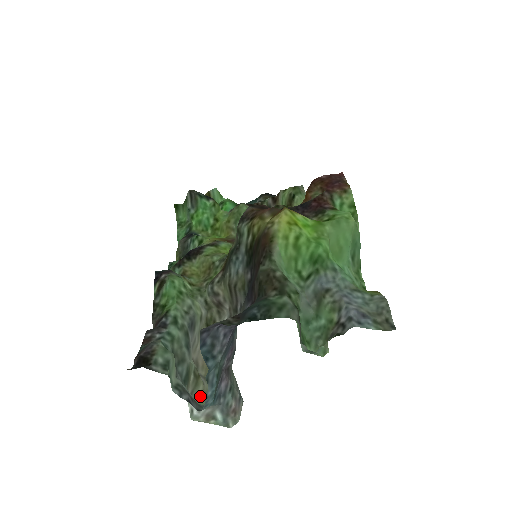
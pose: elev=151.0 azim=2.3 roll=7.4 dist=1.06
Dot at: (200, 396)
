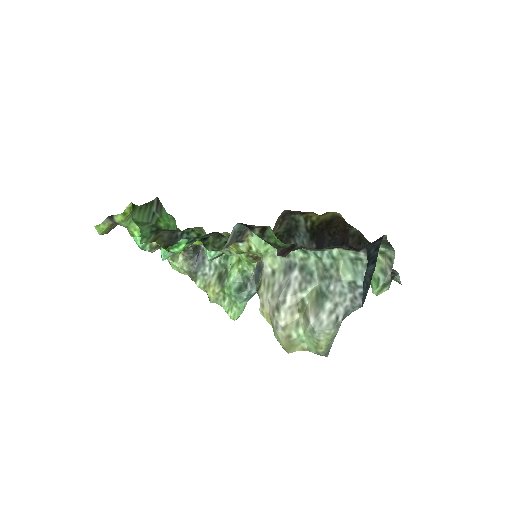
Dot at: (304, 327)
